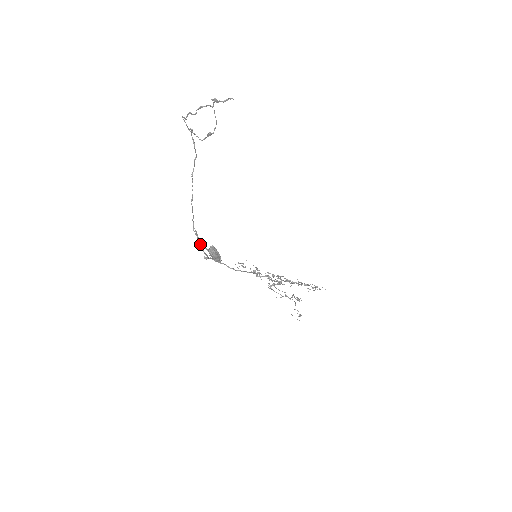
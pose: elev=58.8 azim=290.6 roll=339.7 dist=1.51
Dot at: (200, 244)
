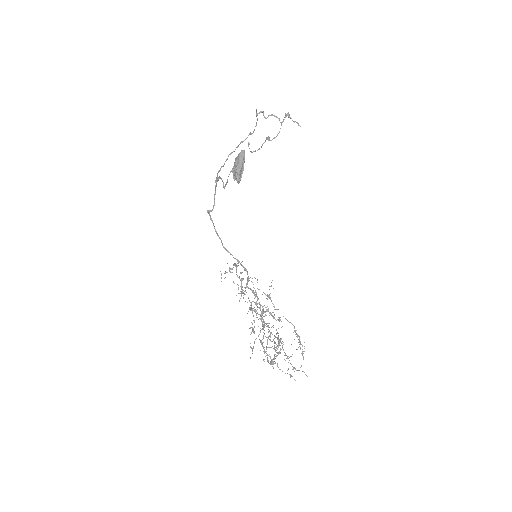
Dot at: occluded
